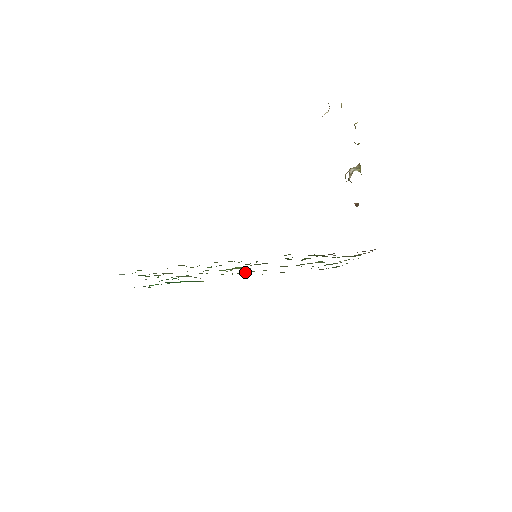
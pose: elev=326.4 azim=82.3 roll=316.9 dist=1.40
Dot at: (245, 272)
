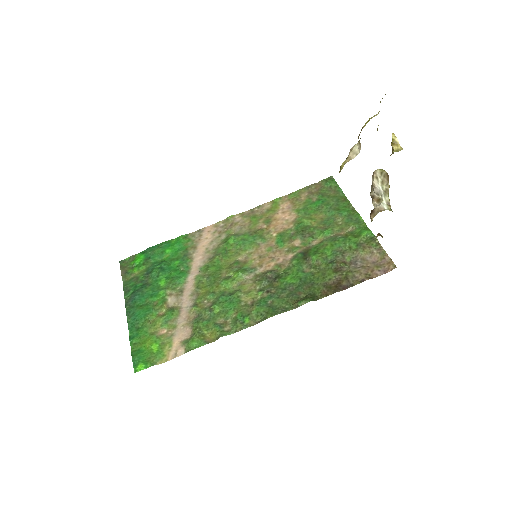
Dot at: (243, 257)
